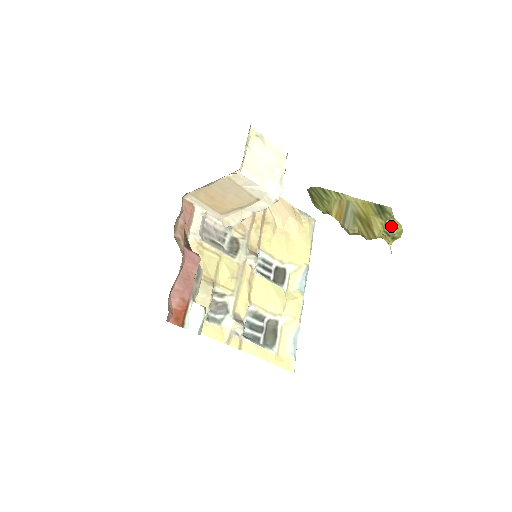
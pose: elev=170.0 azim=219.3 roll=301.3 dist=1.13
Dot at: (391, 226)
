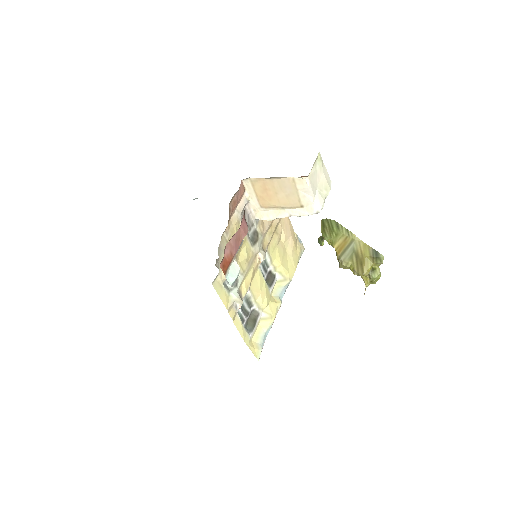
Dot at: (375, 271)
